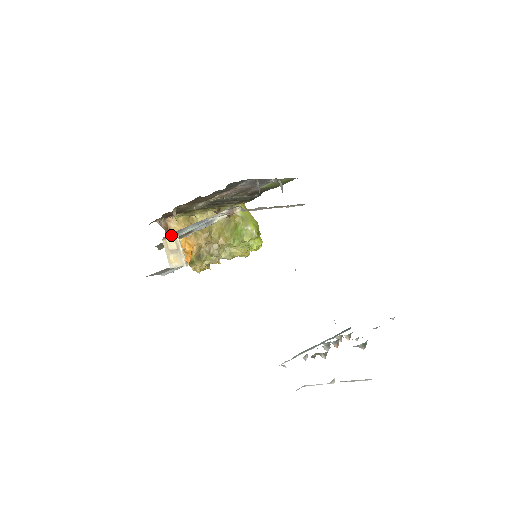
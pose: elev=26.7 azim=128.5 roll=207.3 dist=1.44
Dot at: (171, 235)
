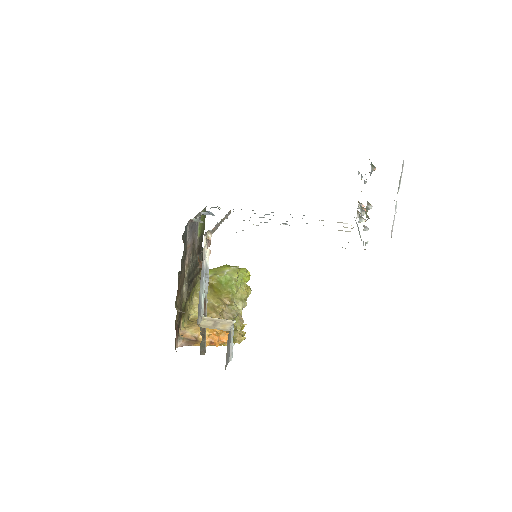
Dot at: (199, 318)
